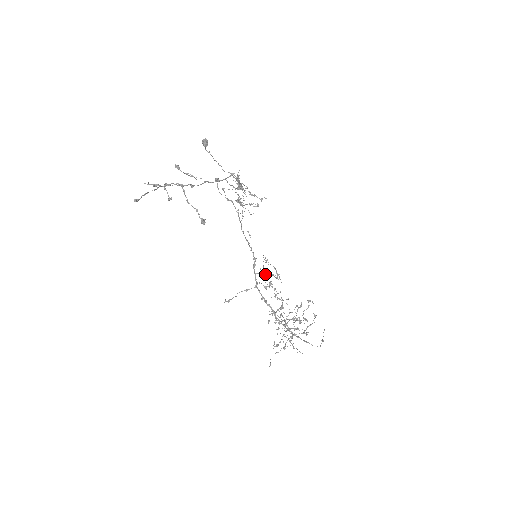
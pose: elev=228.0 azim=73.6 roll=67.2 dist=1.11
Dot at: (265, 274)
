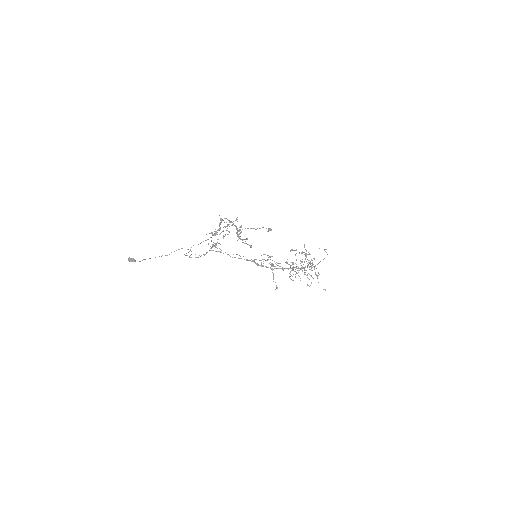
Dot at: occluded
